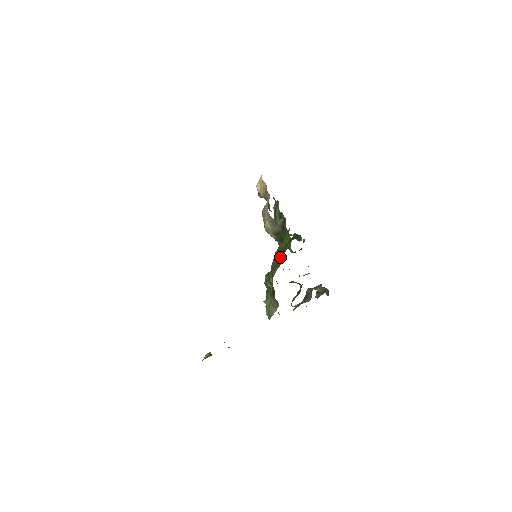
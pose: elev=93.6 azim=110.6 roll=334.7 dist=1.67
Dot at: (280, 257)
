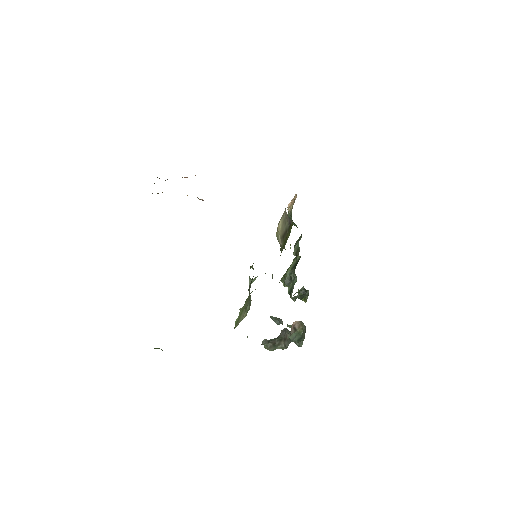
Dot at: occluded
